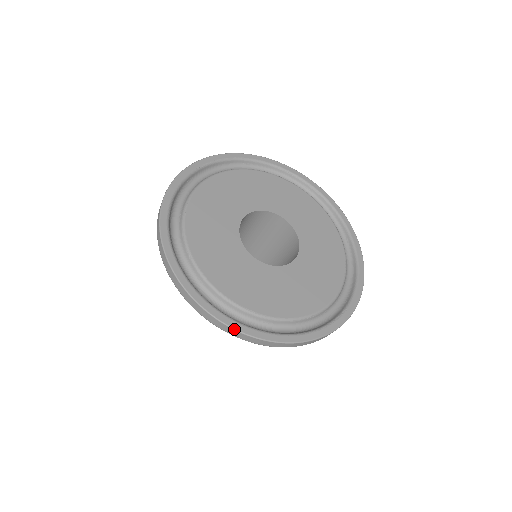
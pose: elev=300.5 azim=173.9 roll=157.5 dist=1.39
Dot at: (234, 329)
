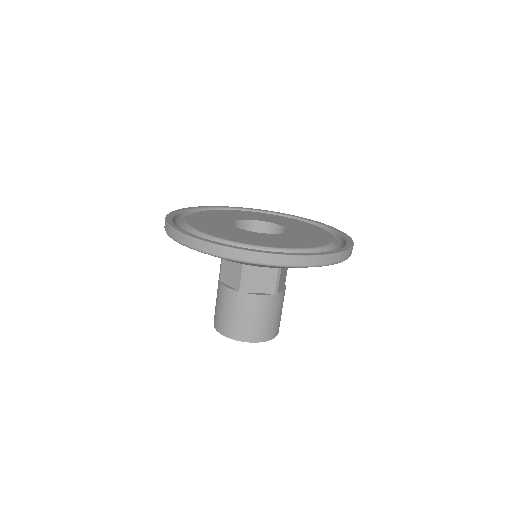
Dot at: (187, 235)
